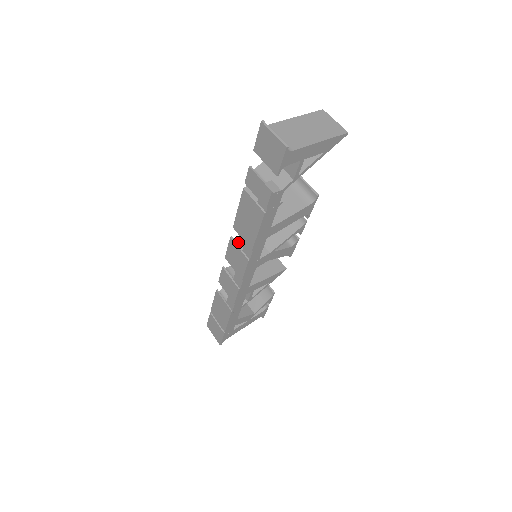
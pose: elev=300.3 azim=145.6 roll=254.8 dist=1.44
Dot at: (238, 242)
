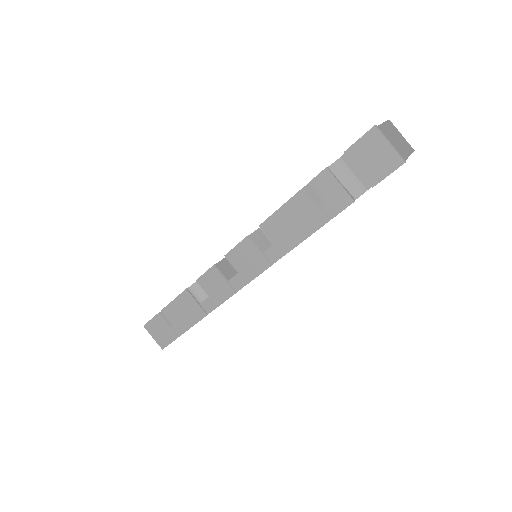
Dot at: occluded
